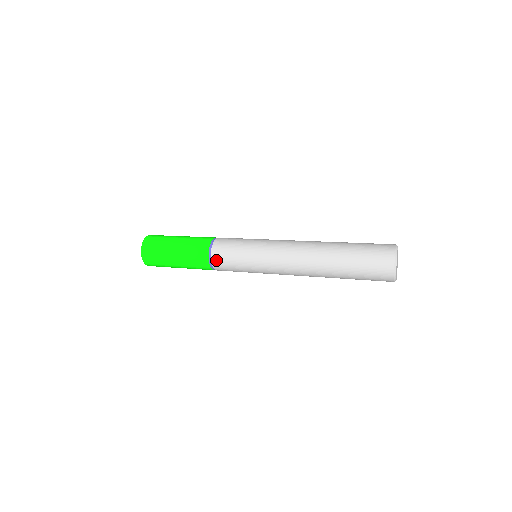
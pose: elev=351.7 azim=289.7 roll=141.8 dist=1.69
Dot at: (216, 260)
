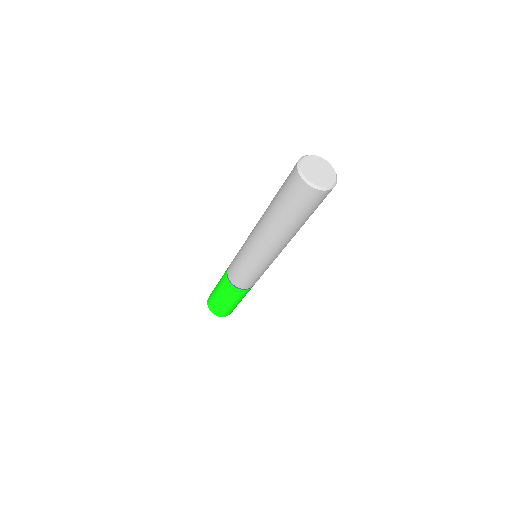
Dot at: (230, 264)
